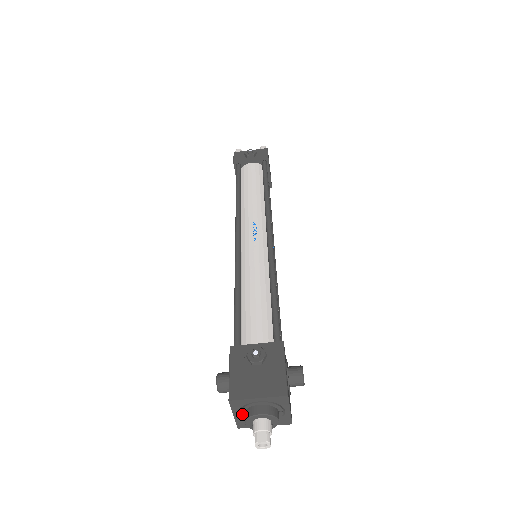
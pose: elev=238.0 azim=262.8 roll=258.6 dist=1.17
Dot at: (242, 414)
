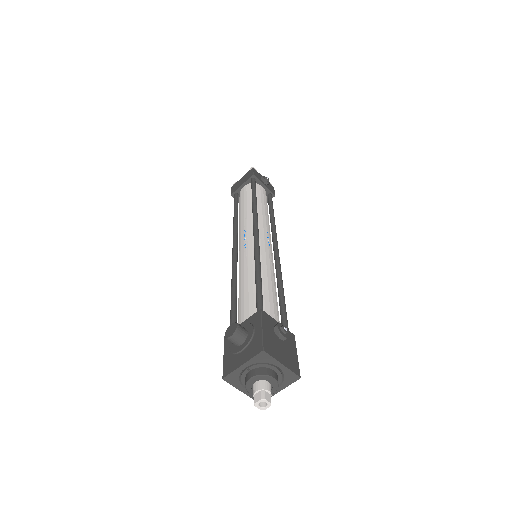
Dot at: (247, 369)
